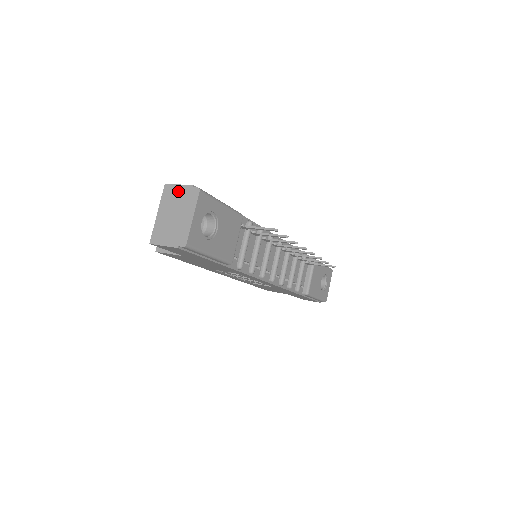
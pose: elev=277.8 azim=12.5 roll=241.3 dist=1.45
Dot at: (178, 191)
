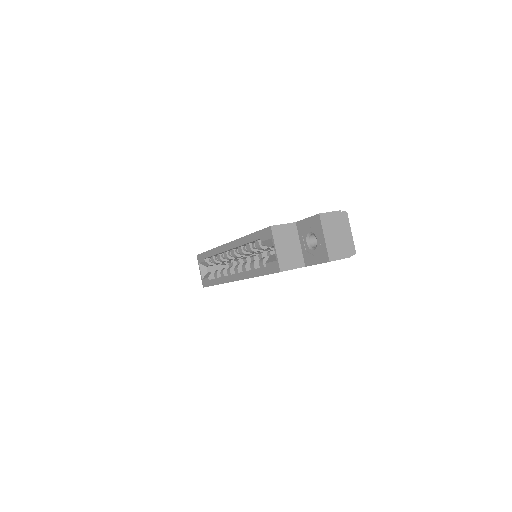
Dot at: (332, 217)
